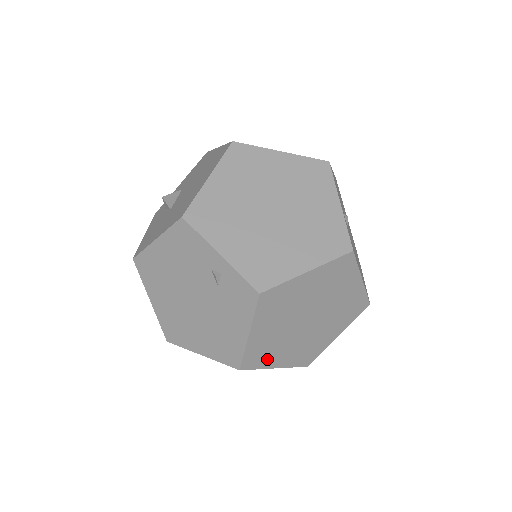
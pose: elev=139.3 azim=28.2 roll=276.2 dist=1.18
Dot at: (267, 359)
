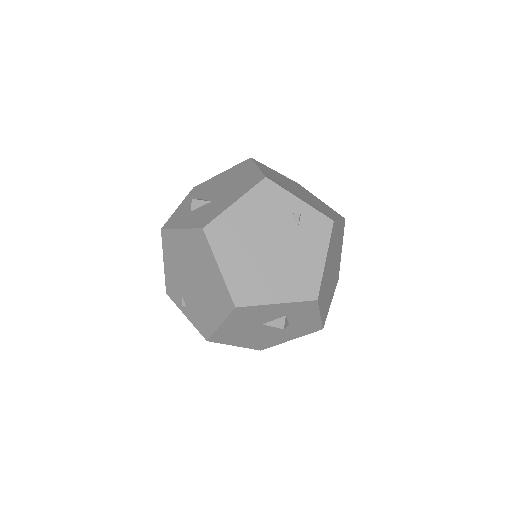
Dot at: (322, 299)
